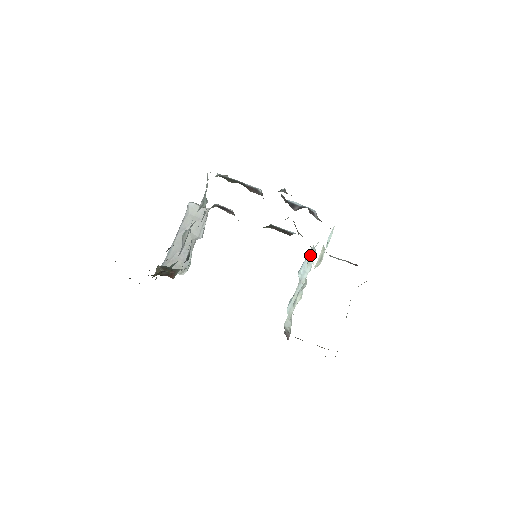
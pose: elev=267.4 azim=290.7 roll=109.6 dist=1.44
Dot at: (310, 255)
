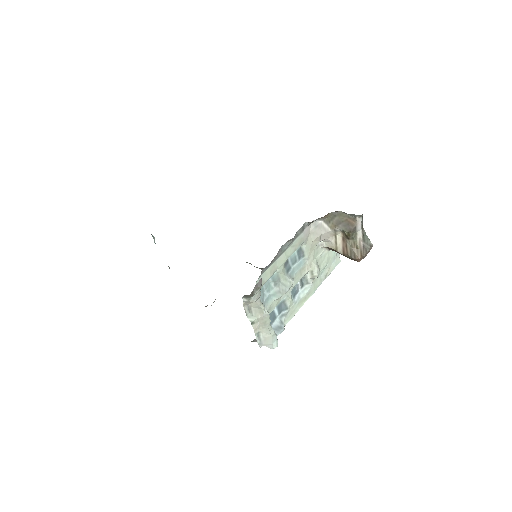
Dot at: (292, 299)
